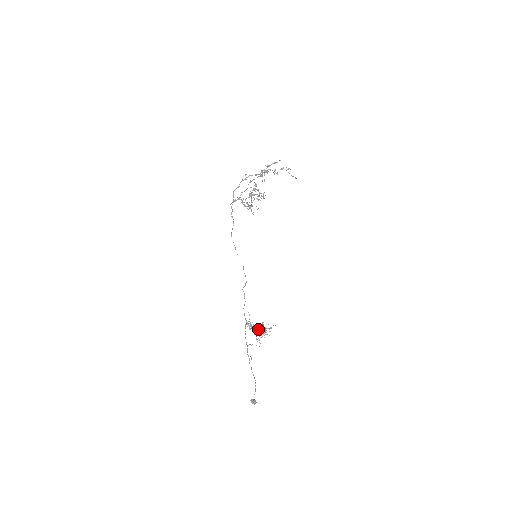
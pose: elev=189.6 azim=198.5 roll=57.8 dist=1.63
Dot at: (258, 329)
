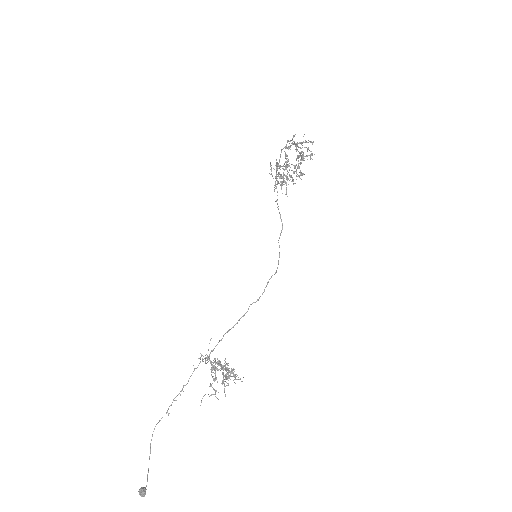
Dot at: occluded
